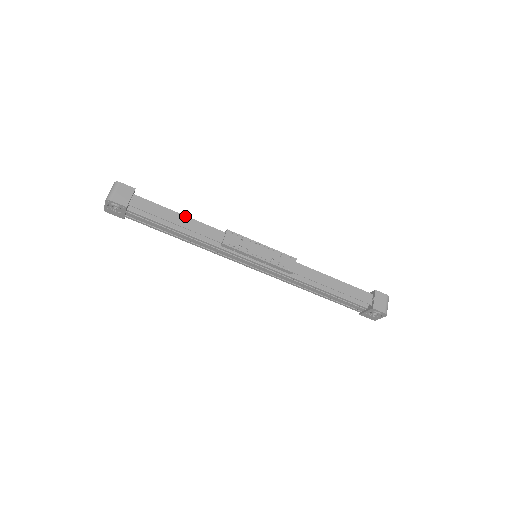
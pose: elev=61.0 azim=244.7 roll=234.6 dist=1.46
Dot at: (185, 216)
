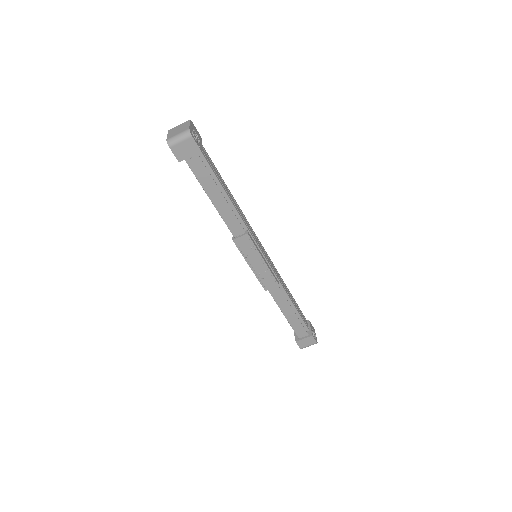
Dot at: (225, 199)
